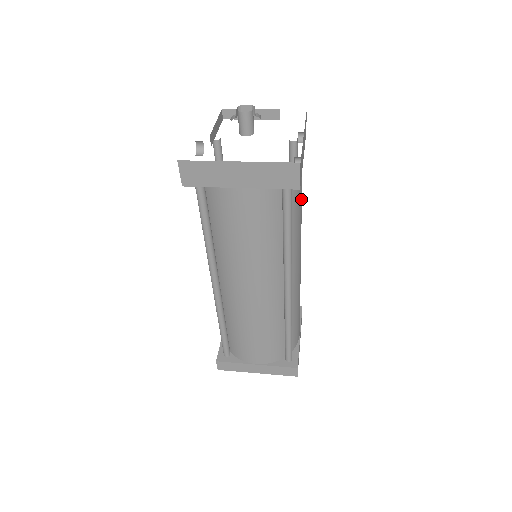
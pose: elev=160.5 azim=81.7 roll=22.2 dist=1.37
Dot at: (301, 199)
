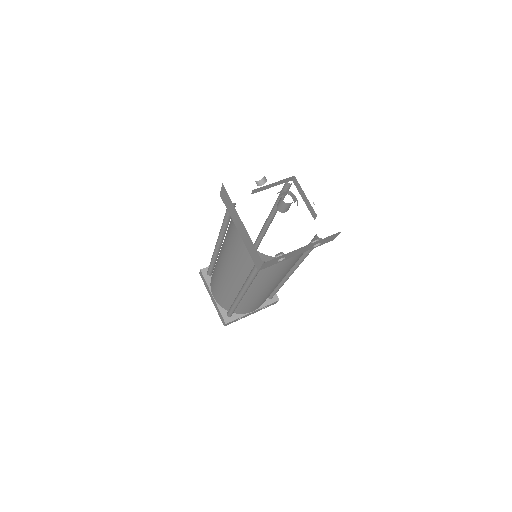
Dot at: (284, 268)
